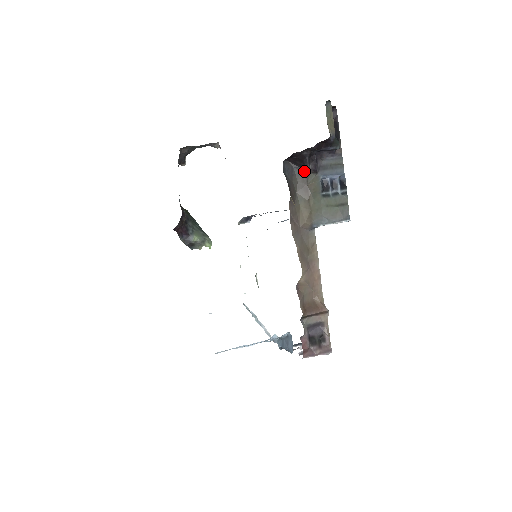
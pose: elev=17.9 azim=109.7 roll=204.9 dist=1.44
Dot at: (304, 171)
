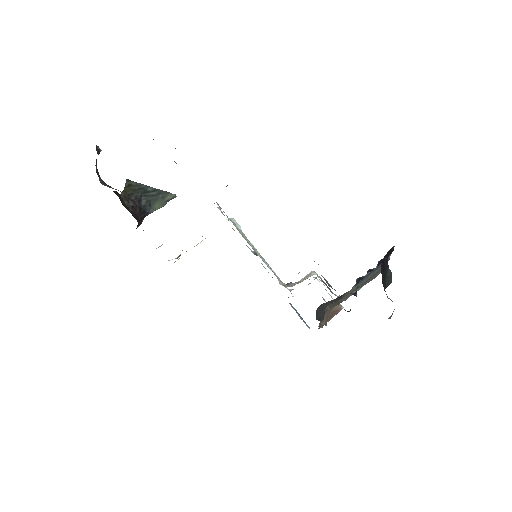
Dot at: (339, 297)
